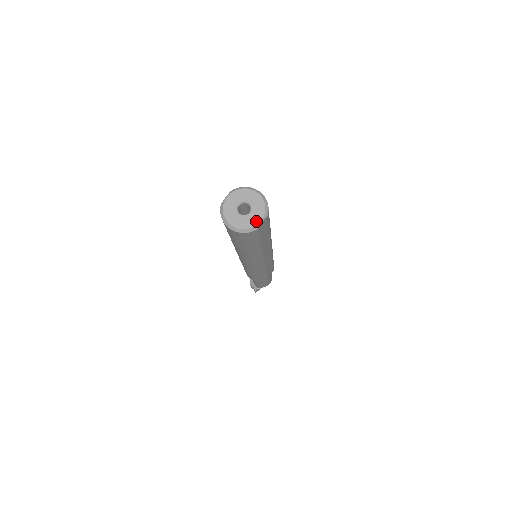
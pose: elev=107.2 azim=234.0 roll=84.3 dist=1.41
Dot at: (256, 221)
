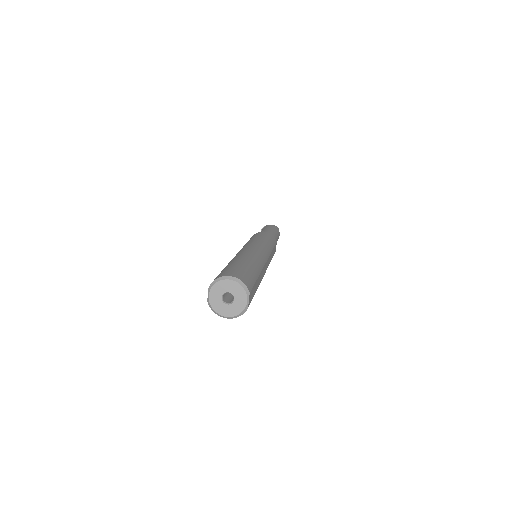
Dot at: (243, 304)
